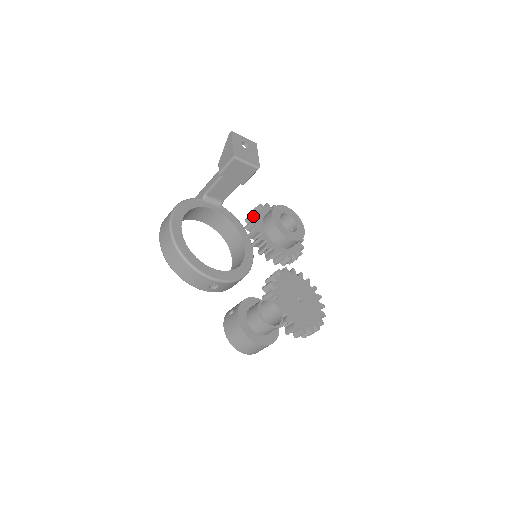
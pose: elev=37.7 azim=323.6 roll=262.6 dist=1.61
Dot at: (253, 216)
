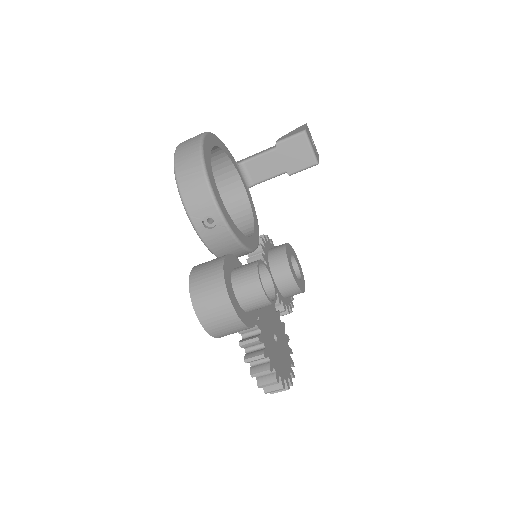
Dot at: (263, 237)
